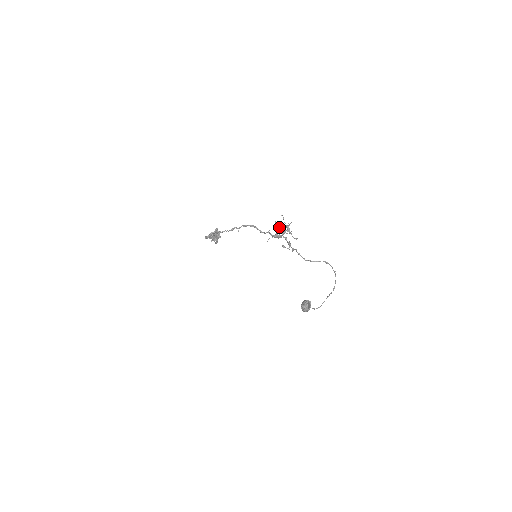
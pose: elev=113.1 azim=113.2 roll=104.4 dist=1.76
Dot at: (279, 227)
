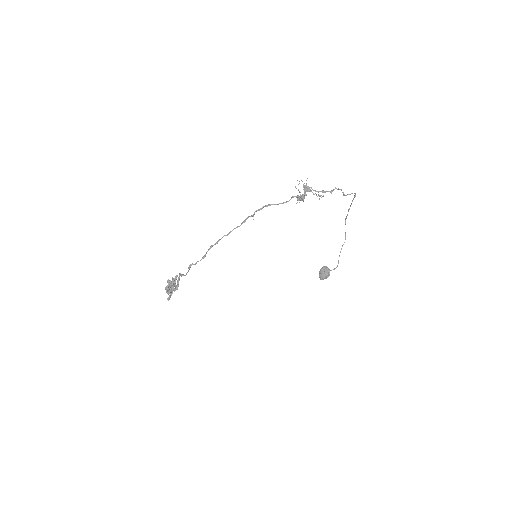
Dot at: (306, 184)
